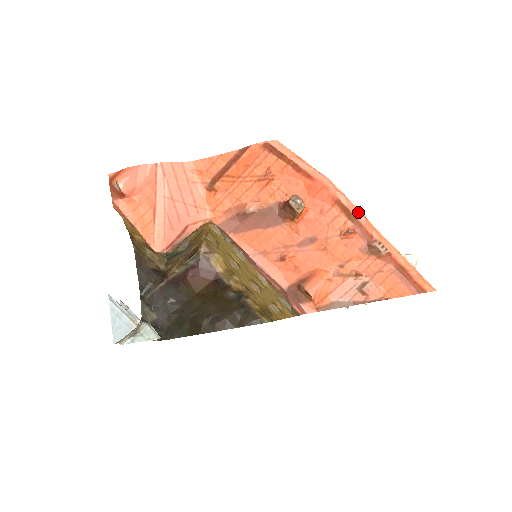
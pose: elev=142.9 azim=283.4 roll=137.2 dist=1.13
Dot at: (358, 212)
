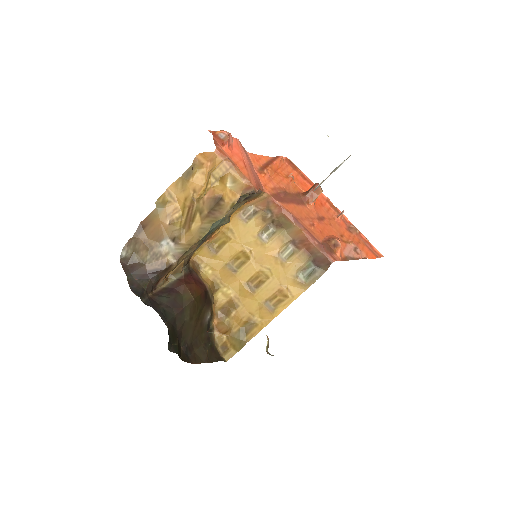
Dot at: (338, 209)
